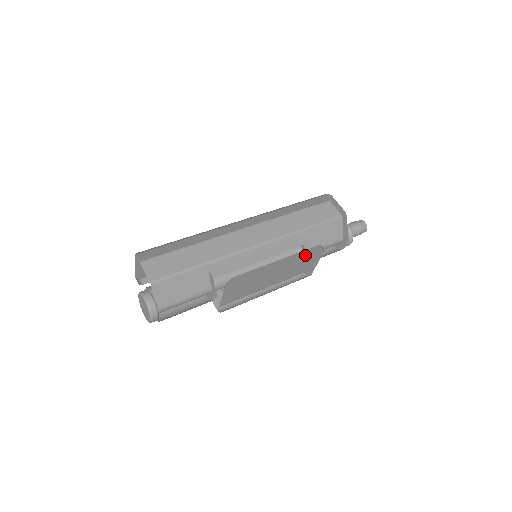
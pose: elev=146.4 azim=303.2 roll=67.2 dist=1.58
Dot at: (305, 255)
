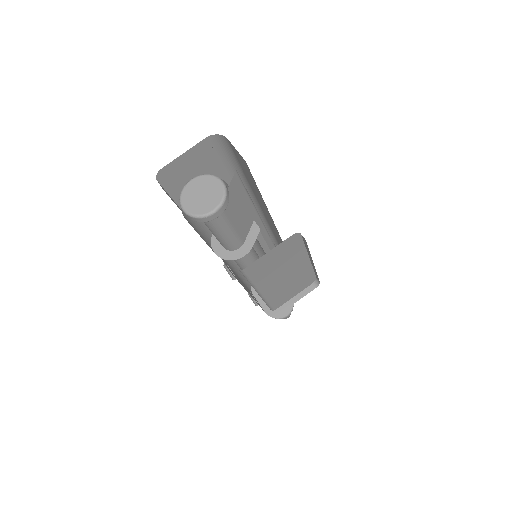
Dot at: (305, 280)
